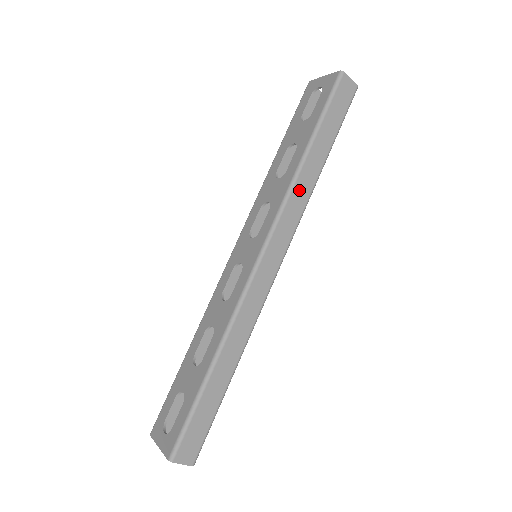
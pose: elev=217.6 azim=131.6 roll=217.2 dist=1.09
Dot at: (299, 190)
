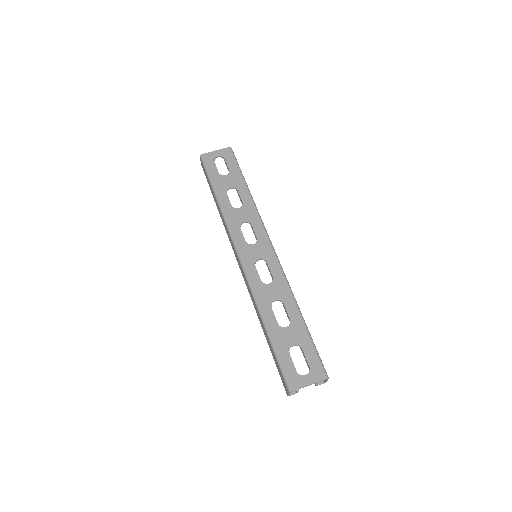
Dot at: occluded
